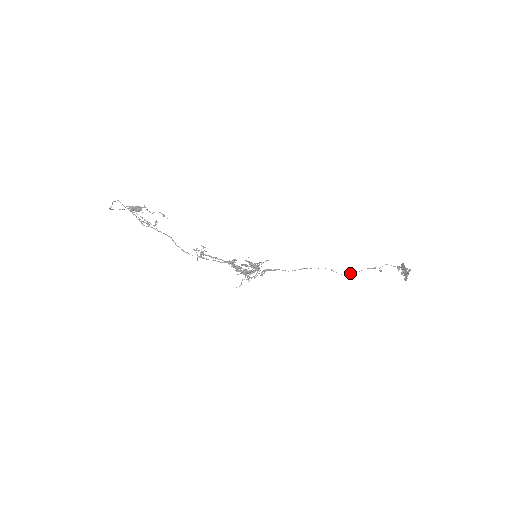
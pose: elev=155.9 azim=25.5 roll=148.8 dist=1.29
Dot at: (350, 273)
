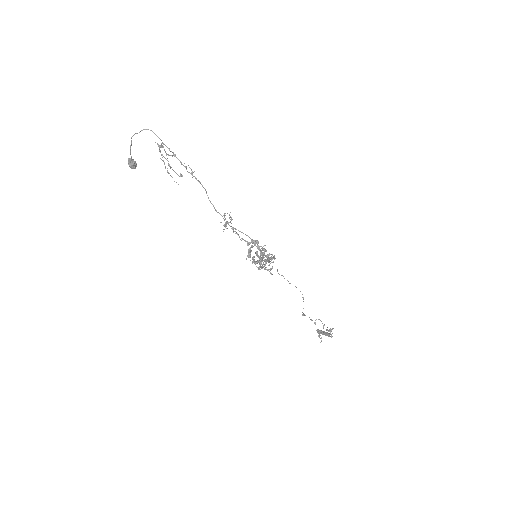
Dot at: occluded
